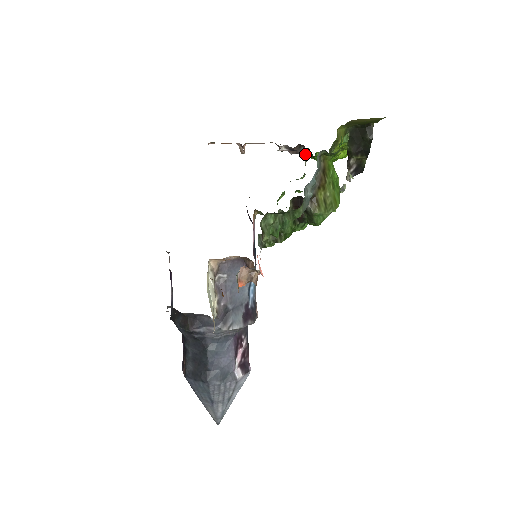
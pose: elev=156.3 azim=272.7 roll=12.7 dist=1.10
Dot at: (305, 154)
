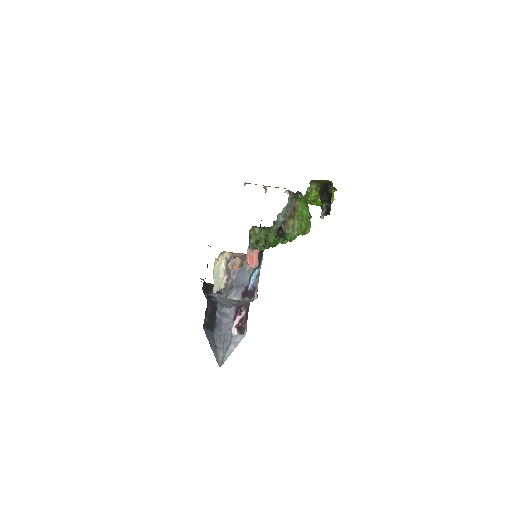
Dot at: occluded
